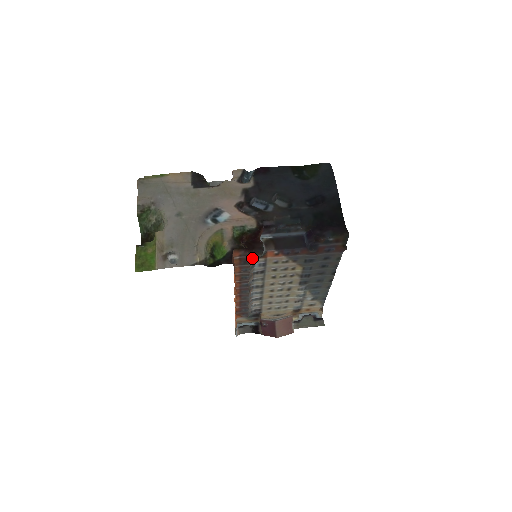
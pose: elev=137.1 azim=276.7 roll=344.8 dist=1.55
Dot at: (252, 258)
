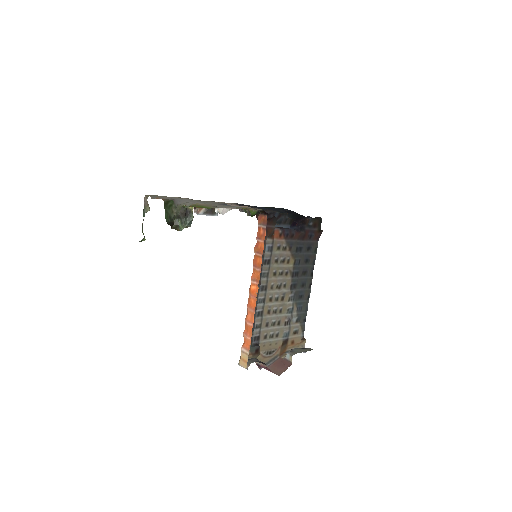
Dot at: (269, 229)
